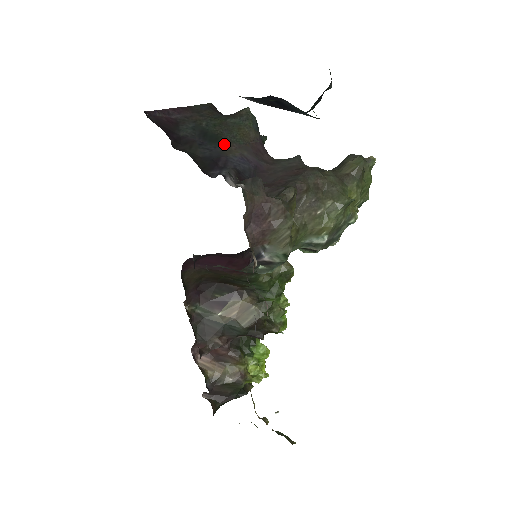
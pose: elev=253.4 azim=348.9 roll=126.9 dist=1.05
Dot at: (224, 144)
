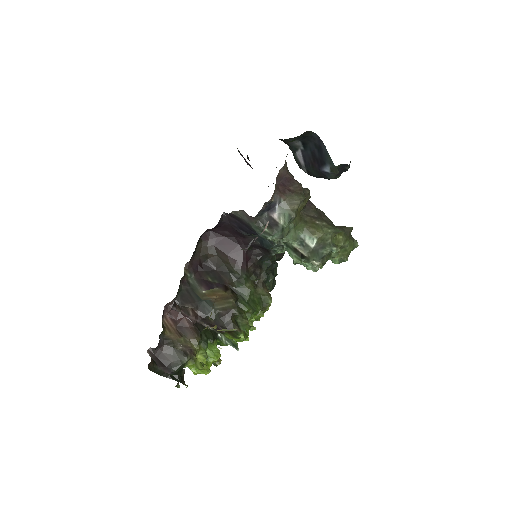
Dot at: occluded
